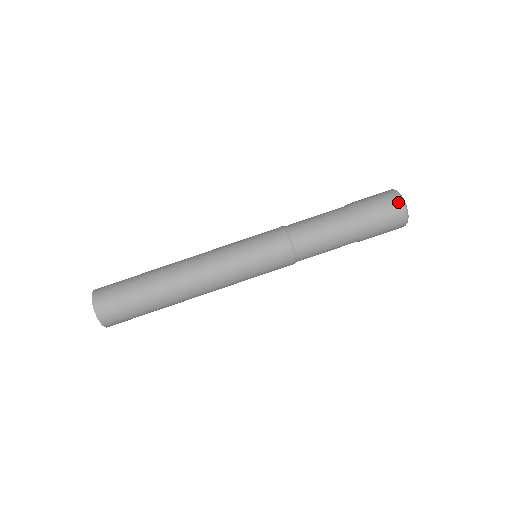
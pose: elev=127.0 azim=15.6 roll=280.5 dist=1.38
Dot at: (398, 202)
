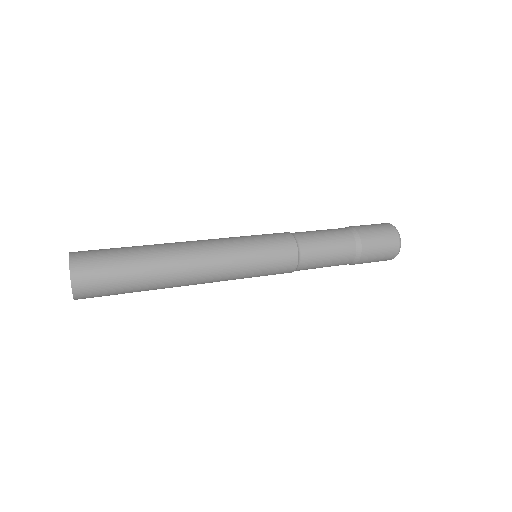
Dot at: (396, 239)
